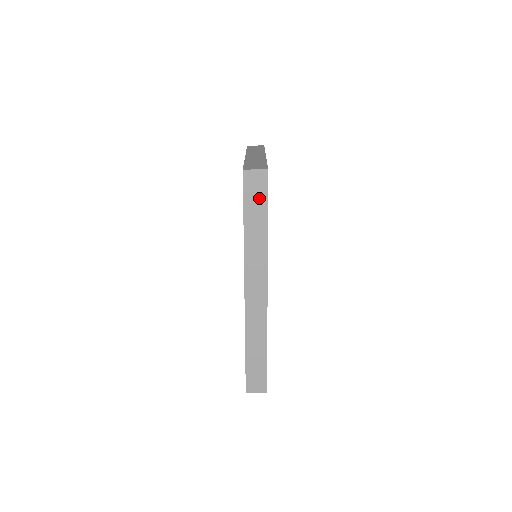
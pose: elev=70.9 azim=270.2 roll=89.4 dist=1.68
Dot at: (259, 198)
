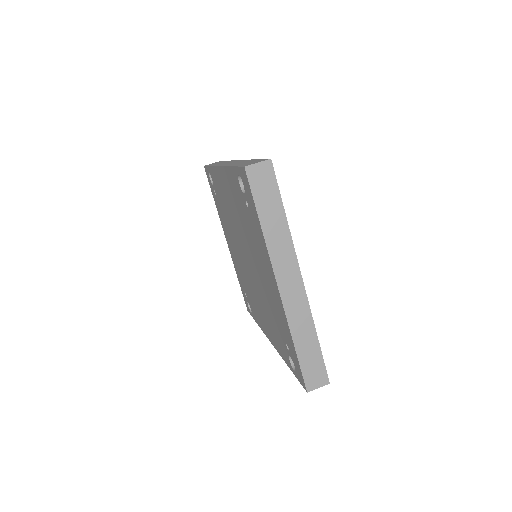
Dot at: occluded
